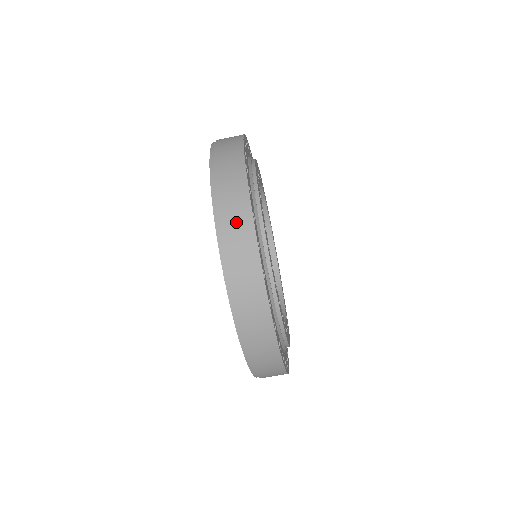
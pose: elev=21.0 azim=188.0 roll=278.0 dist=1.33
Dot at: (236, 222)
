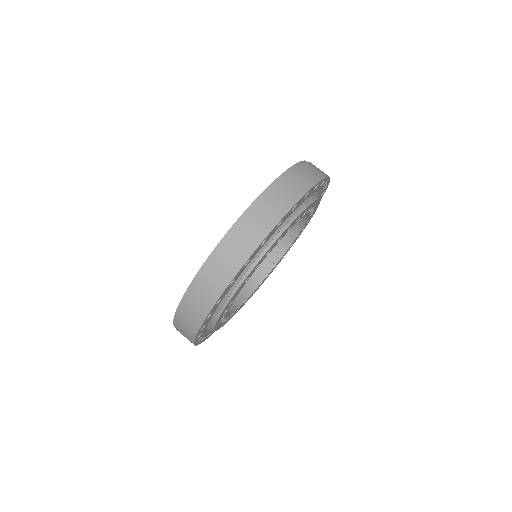
Dot at: (316, 169)
